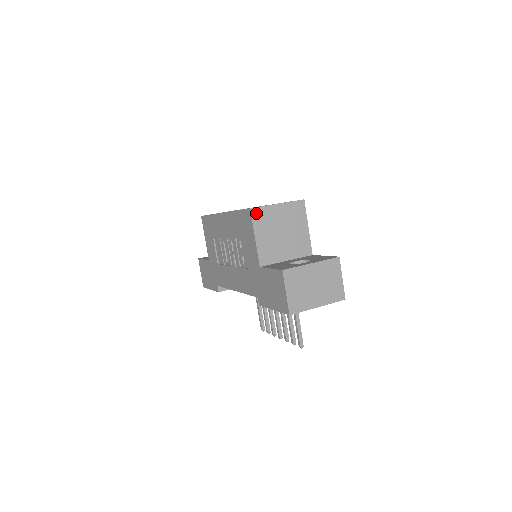
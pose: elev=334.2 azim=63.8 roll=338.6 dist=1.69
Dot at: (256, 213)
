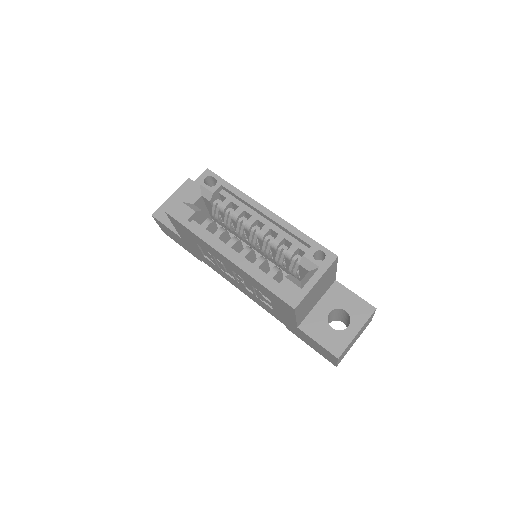
Dot at: (299, 306)
